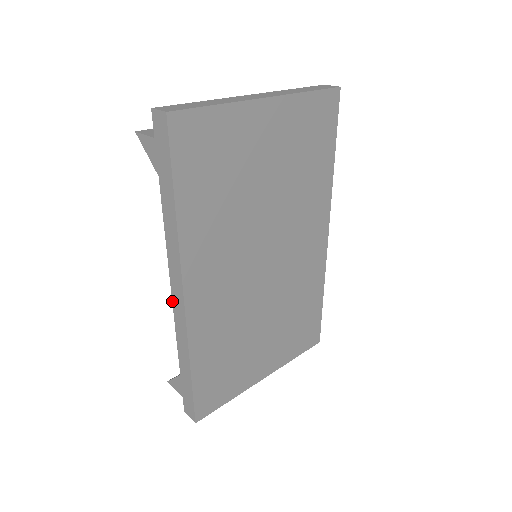
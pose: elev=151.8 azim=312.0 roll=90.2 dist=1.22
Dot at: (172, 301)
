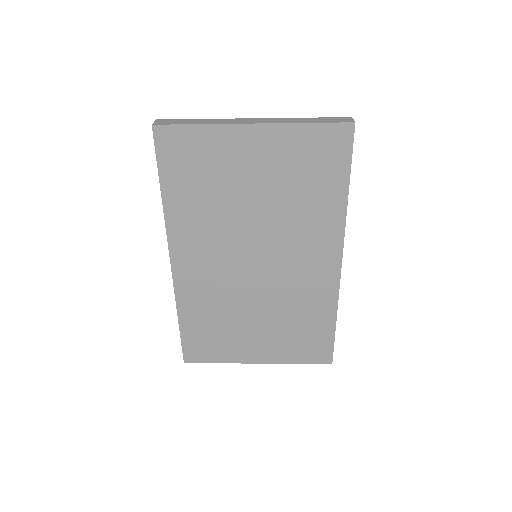
Dot at: occluded
